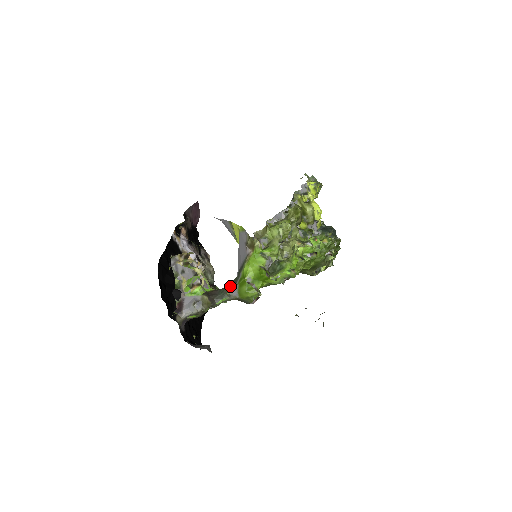
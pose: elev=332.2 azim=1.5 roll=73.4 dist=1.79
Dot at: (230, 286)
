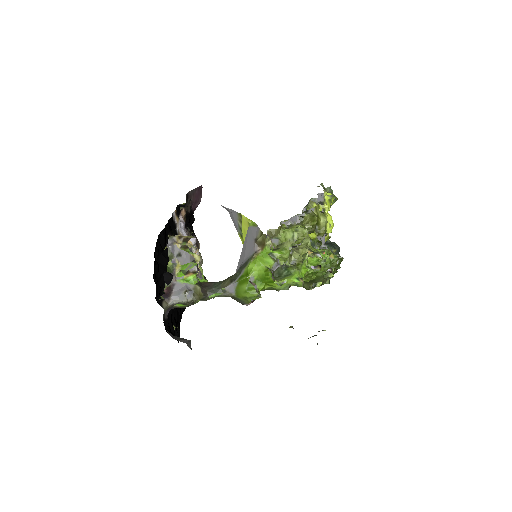
Dot at: (227, 281)
